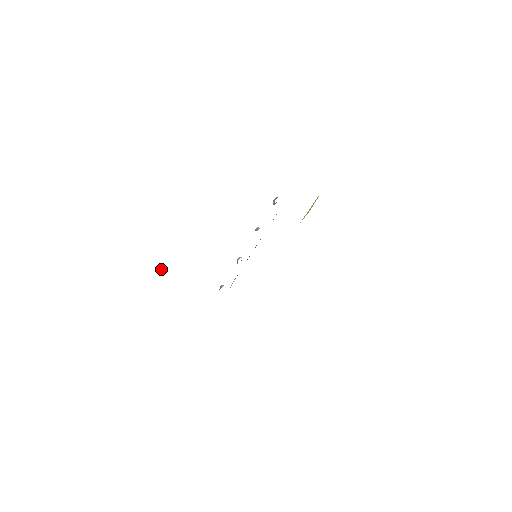
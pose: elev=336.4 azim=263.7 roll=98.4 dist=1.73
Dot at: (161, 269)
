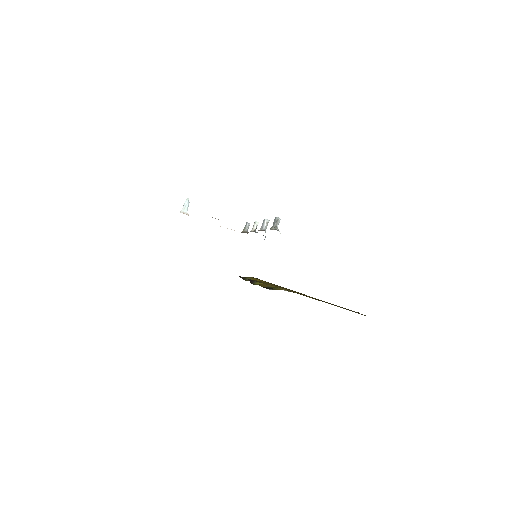
Dot at: (186, 205)
